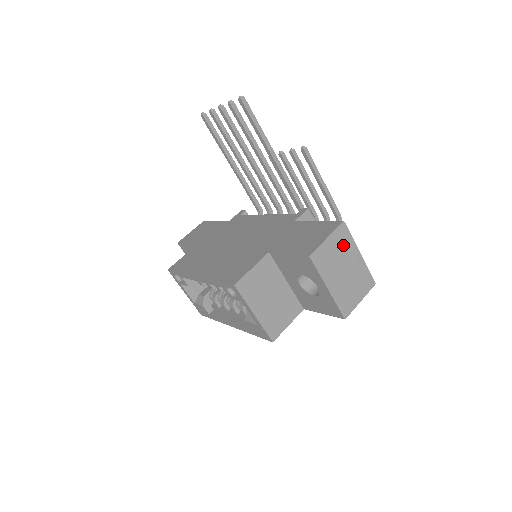
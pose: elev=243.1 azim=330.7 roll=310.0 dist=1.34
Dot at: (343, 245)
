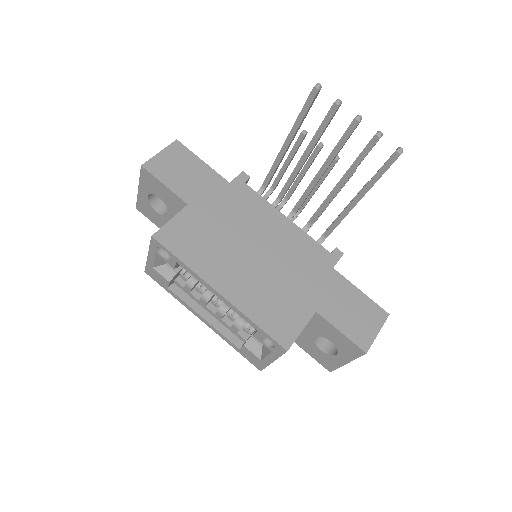
Dot at: occluded
